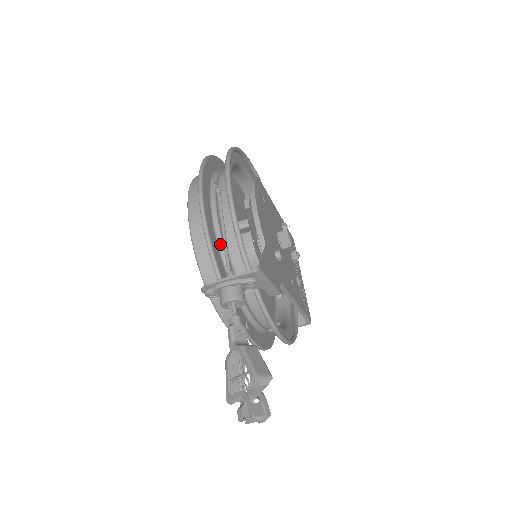
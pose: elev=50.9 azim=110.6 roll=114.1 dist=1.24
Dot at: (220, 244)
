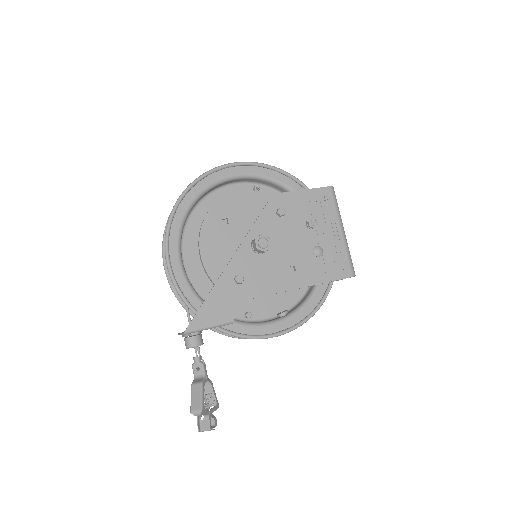
Dot at: occluded
